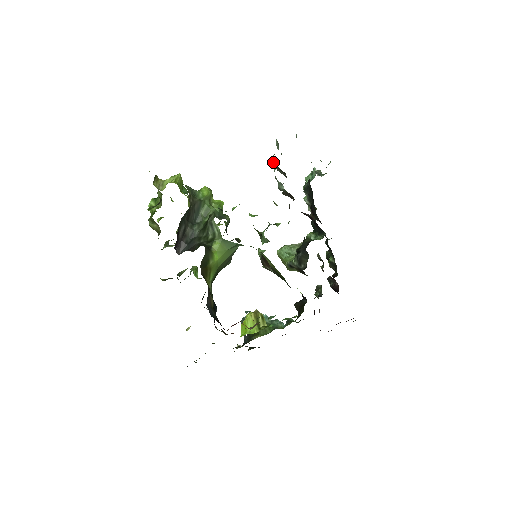
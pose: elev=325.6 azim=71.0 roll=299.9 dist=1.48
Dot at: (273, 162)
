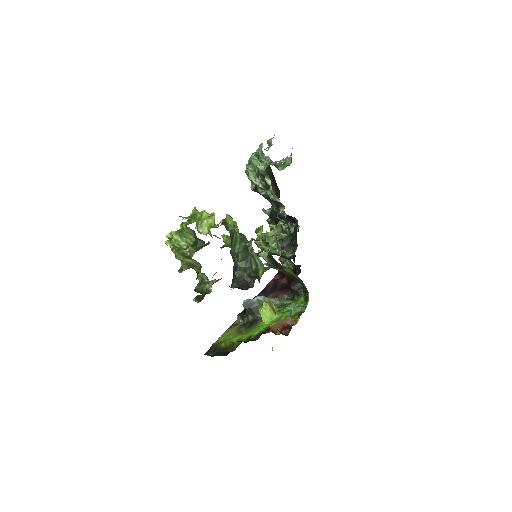
Dot at: (260, 172)
